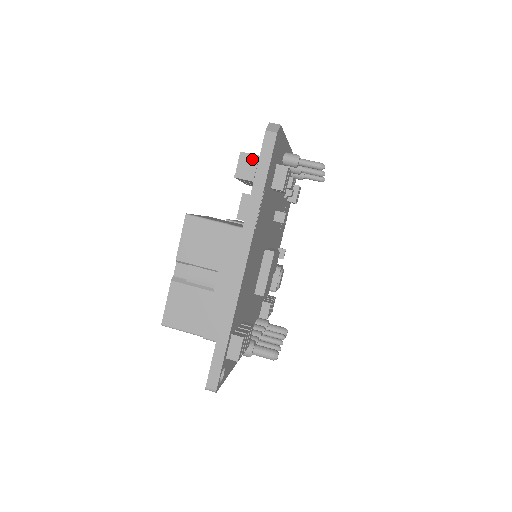
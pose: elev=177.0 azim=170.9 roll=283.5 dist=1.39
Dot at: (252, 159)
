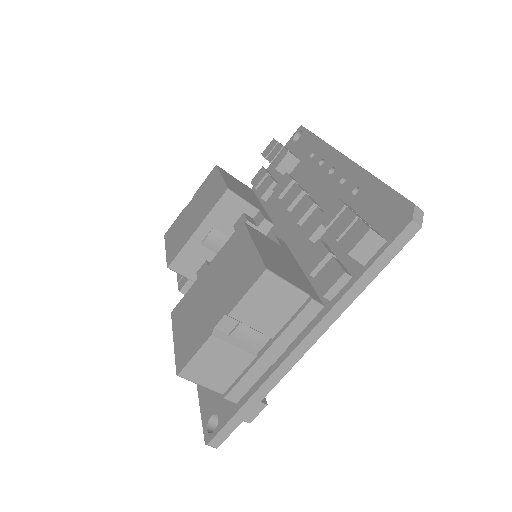
Dot at: (378, 242)
